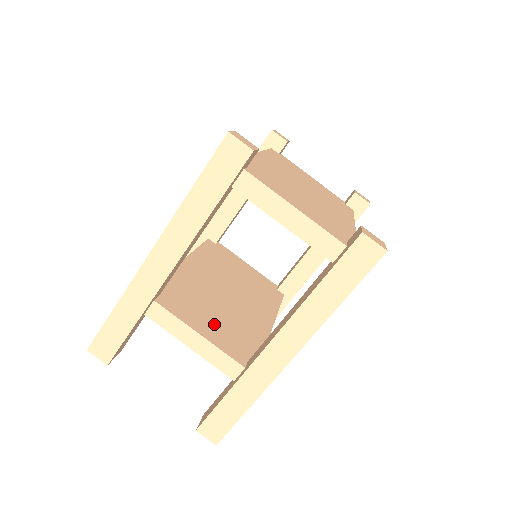
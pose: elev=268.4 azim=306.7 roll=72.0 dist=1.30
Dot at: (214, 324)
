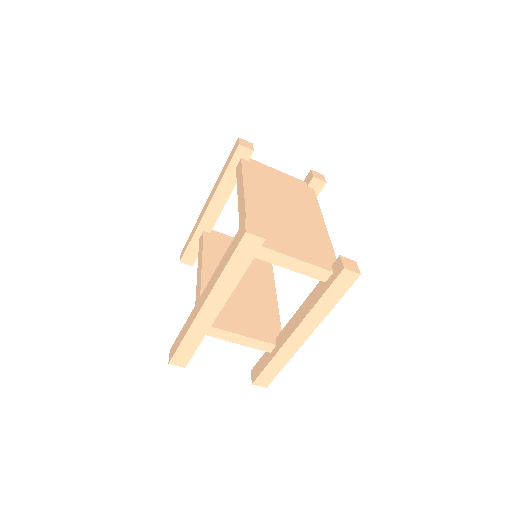
Dot at: (246, 320)
